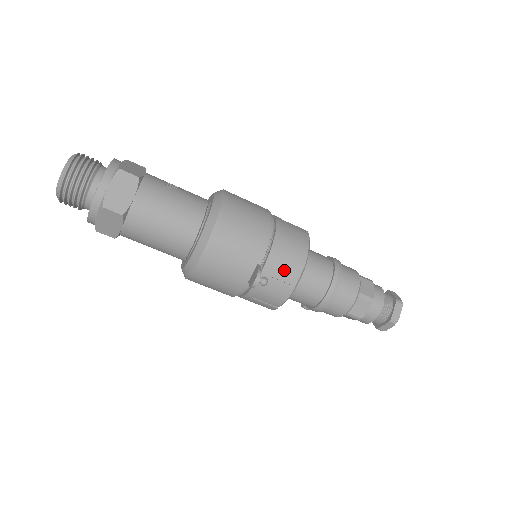
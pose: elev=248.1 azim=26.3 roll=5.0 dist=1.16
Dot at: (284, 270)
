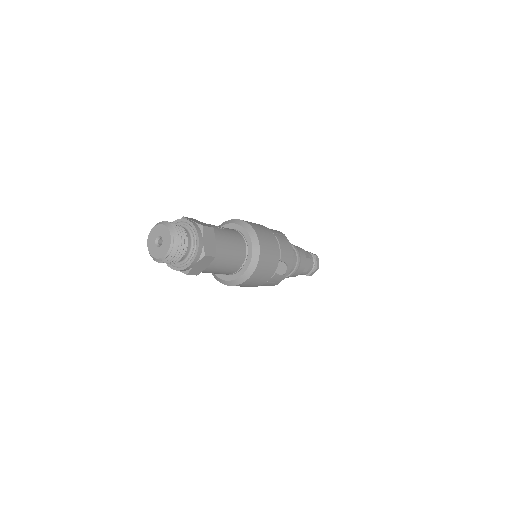
Dot at: (287, 258)
